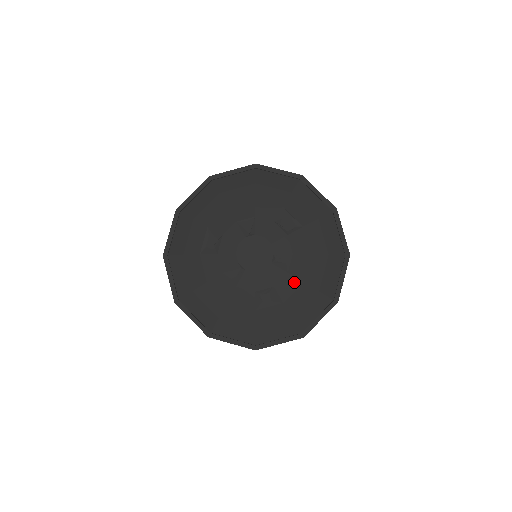
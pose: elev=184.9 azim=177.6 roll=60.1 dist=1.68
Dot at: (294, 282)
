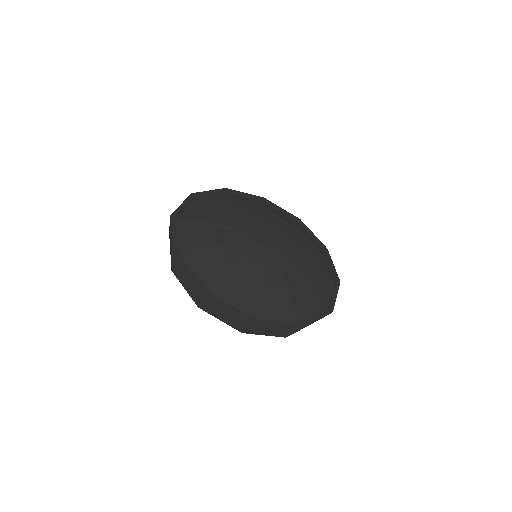
Dot at: (306, 261)
